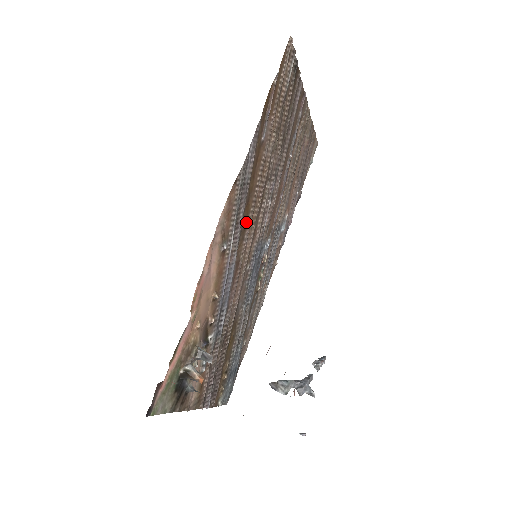
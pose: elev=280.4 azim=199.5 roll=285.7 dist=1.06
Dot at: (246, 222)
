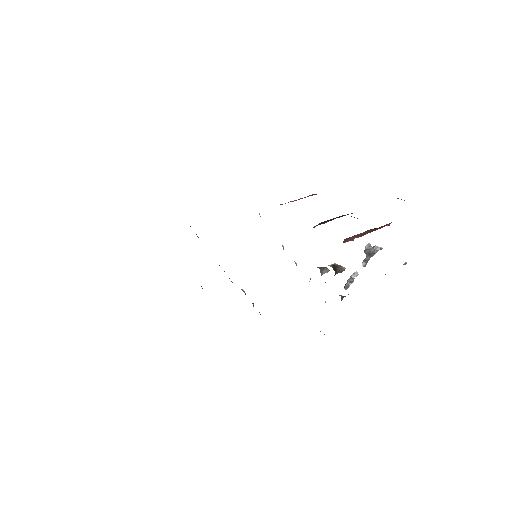
Dot at: occluded
